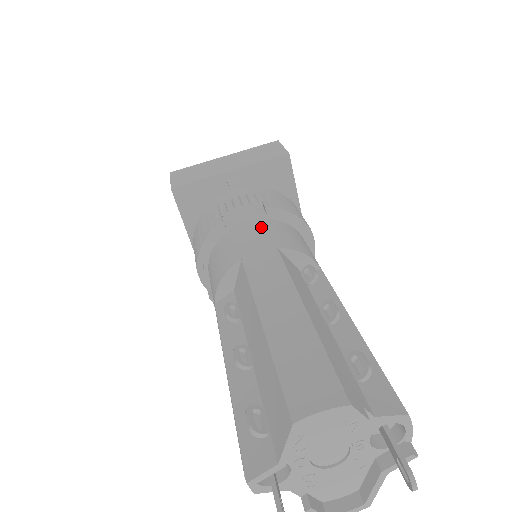
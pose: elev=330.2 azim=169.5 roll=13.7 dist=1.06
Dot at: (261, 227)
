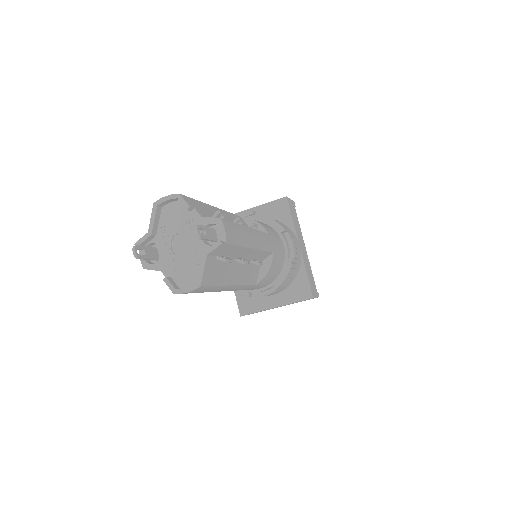
Dot at: occluded
